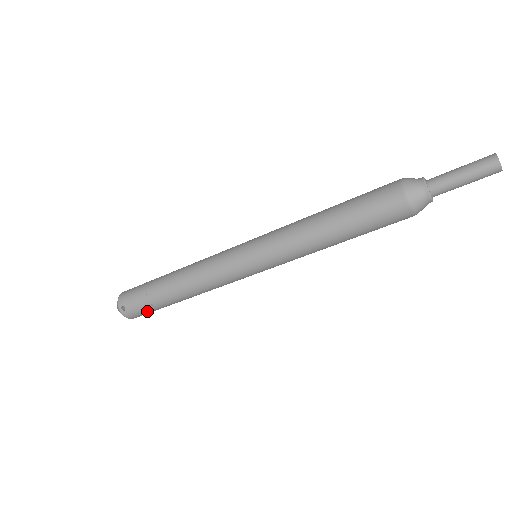
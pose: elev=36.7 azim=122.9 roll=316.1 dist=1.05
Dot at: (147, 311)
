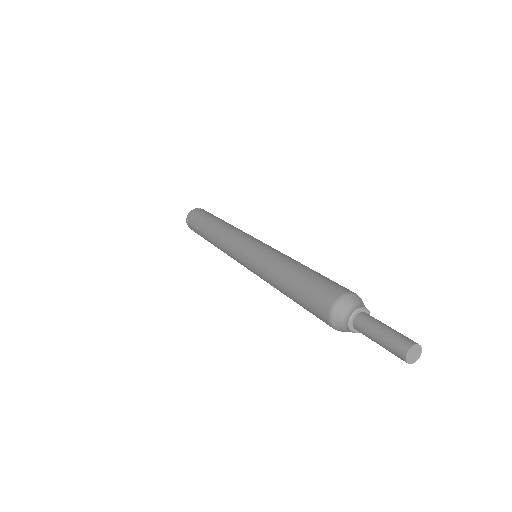
Dot at: (198, 234)
